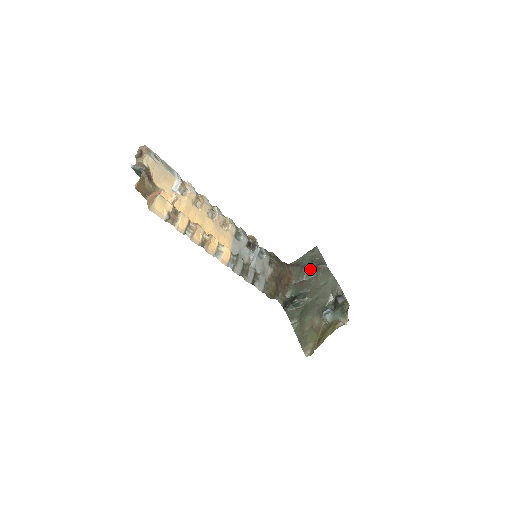
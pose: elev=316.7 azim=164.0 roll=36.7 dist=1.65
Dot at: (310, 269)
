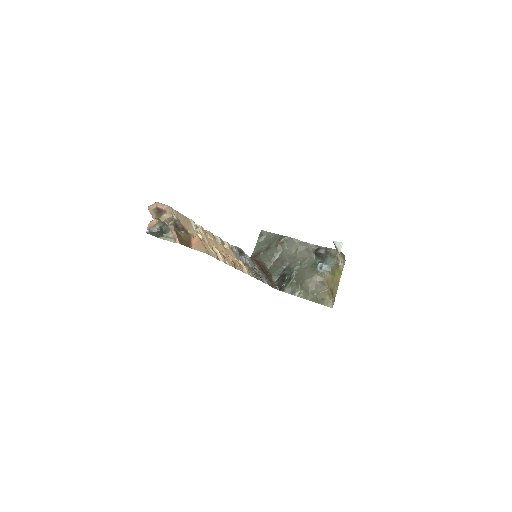
Dot at: (274, 249)
